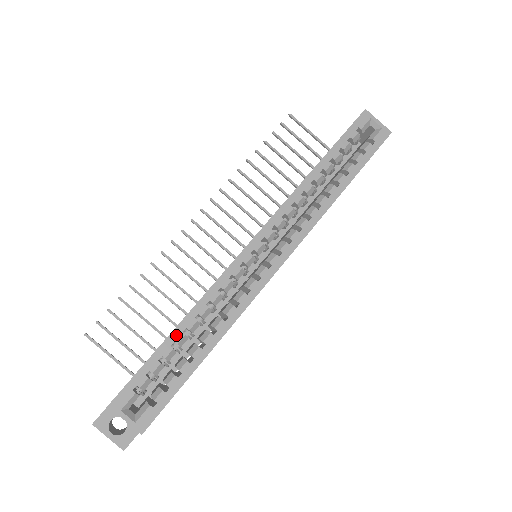
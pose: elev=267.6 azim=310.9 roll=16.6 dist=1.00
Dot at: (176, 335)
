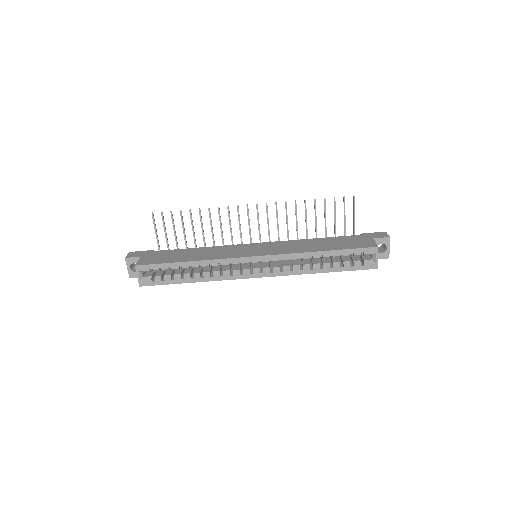
Dot at: (185, 264)
